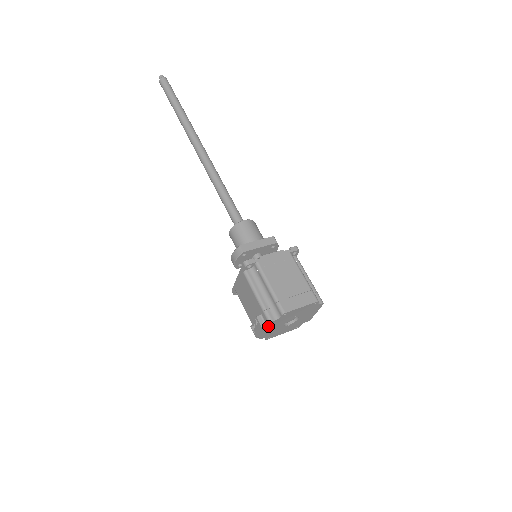
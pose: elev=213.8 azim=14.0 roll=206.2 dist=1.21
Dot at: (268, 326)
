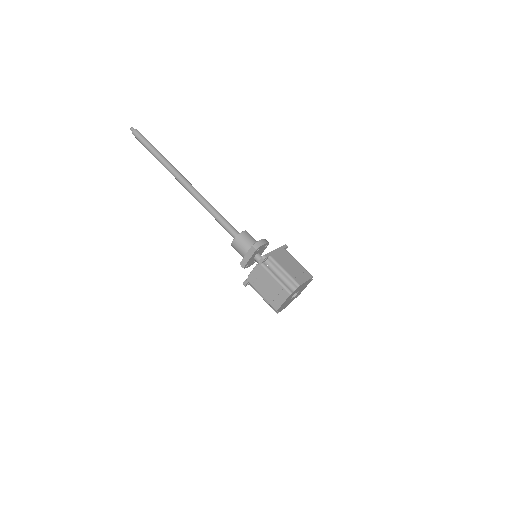
Dot at: (280, 310)
